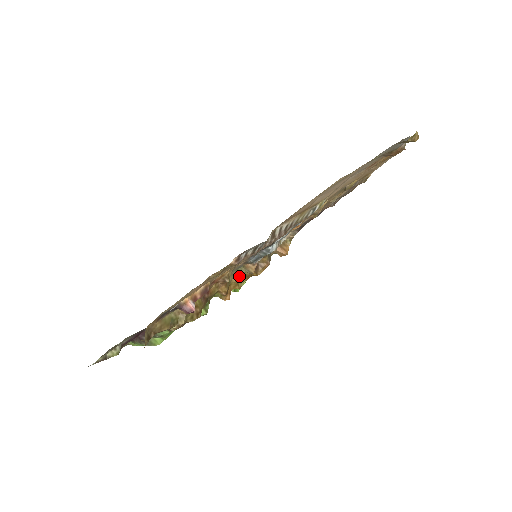
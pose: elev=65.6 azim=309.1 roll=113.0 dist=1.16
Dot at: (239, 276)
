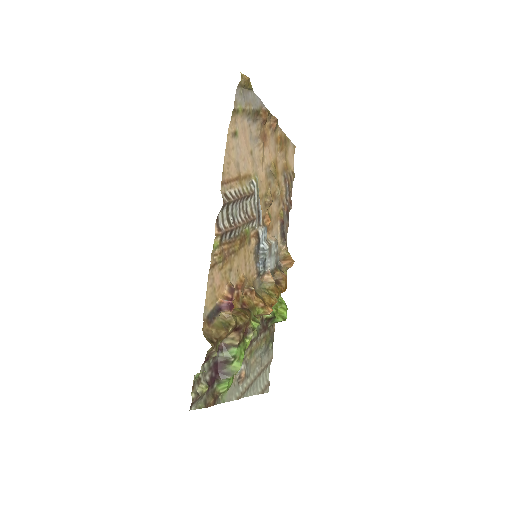
Dot at: (267, 292)
